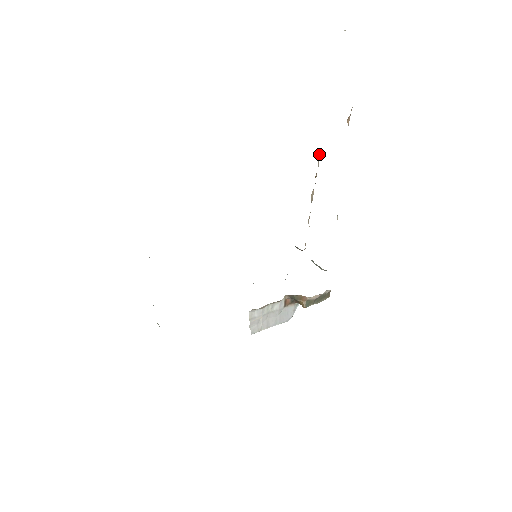
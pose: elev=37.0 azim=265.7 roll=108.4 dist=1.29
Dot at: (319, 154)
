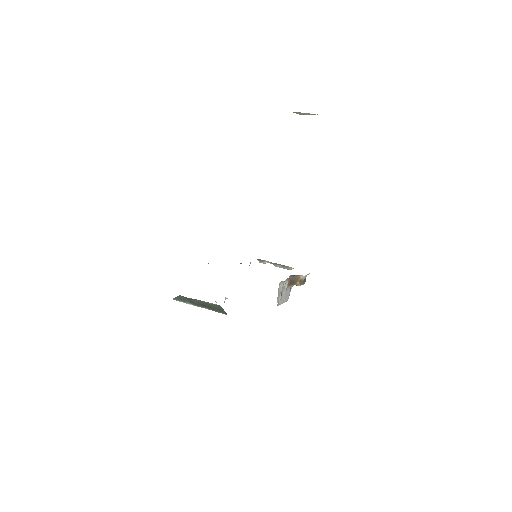
Dot at: occluded
